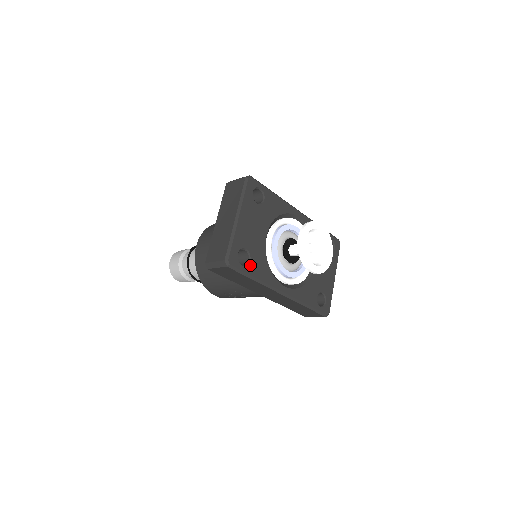
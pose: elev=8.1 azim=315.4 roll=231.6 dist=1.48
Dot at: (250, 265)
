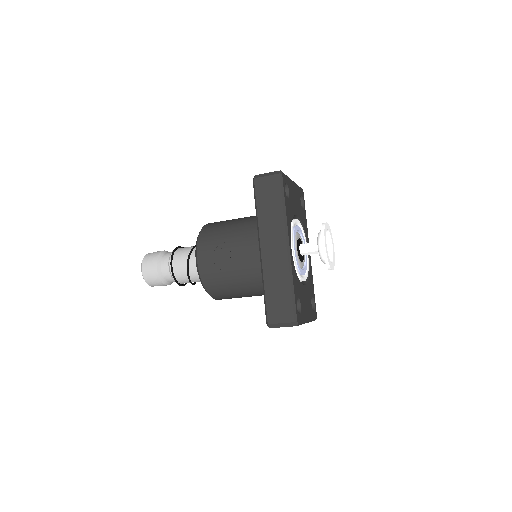
Dot at: (287, 198)
